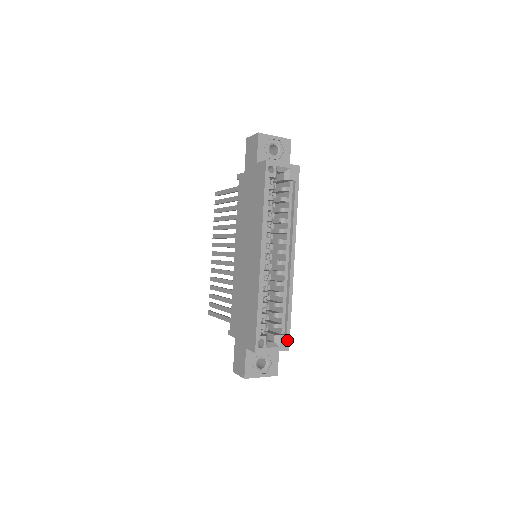
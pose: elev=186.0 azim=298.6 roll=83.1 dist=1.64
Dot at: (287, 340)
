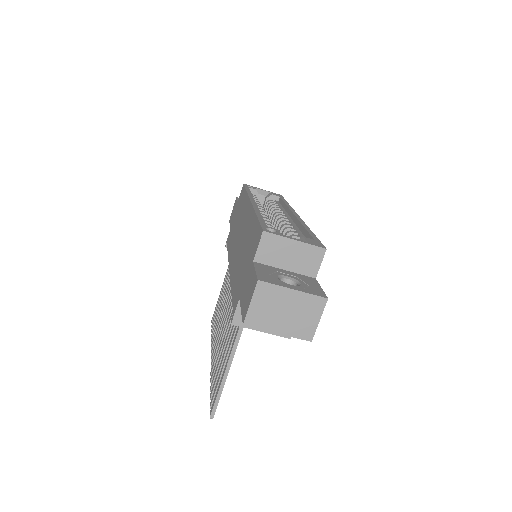
Dot at: (317, 243)
